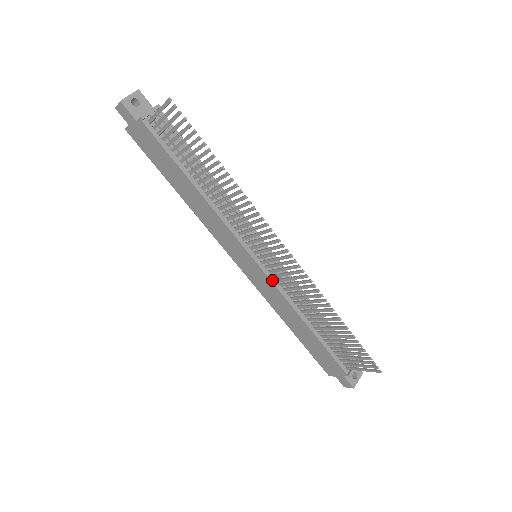
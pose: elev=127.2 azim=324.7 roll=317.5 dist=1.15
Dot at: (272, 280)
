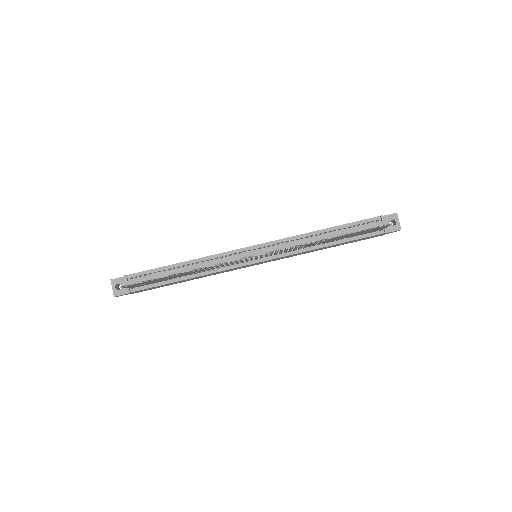
Dot at: (278, 257)
